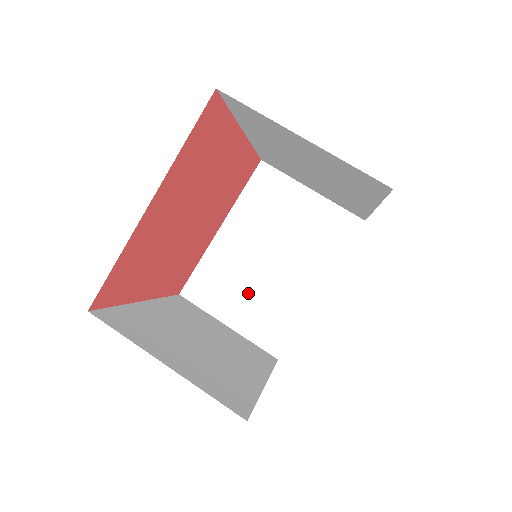
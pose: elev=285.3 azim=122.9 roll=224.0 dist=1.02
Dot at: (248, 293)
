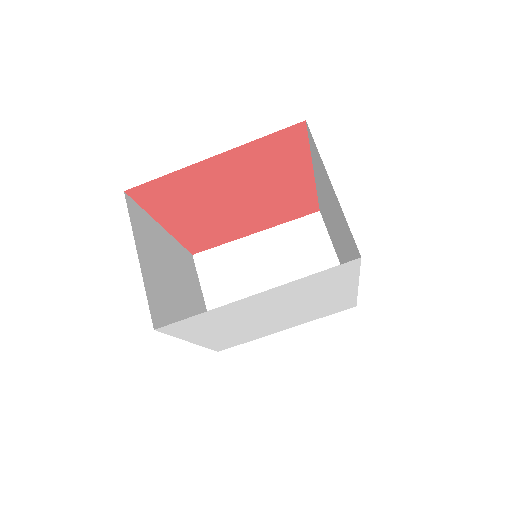
Dot at: (237, 290)
